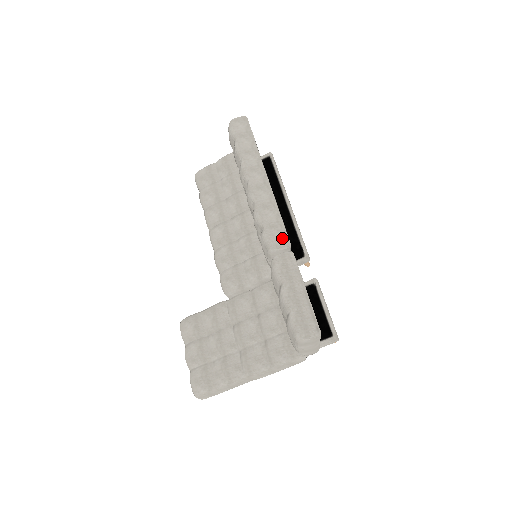
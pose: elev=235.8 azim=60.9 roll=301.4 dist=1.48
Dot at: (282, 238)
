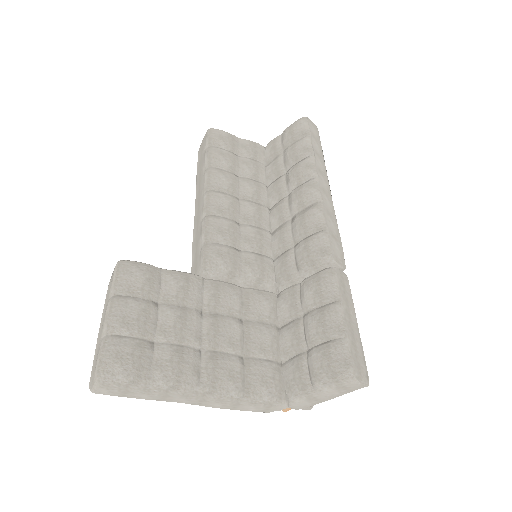
Dot at: (341, 255)
